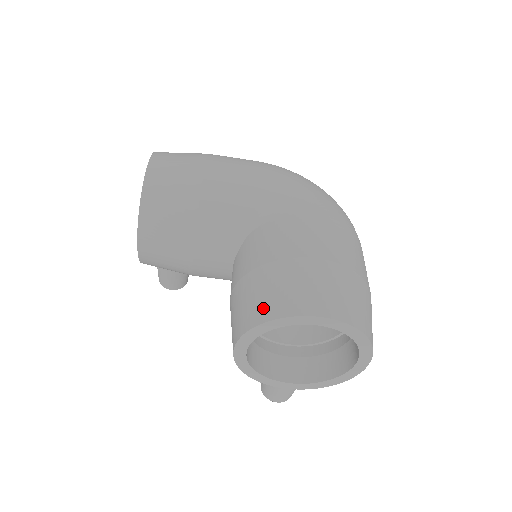
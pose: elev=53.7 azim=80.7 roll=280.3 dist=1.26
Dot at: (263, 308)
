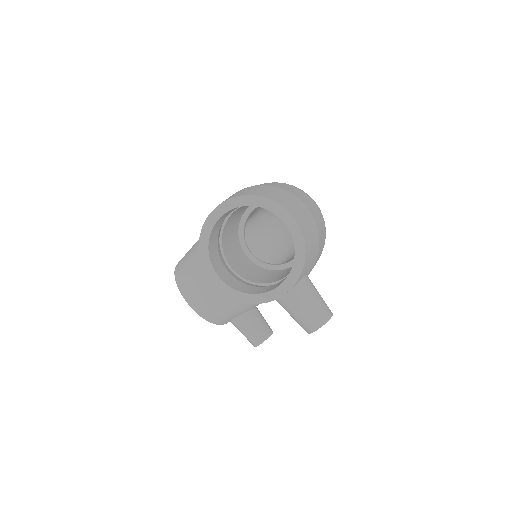
Dot at: occluded
